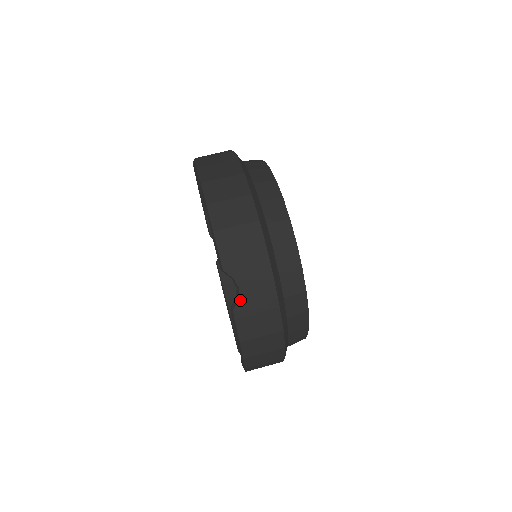
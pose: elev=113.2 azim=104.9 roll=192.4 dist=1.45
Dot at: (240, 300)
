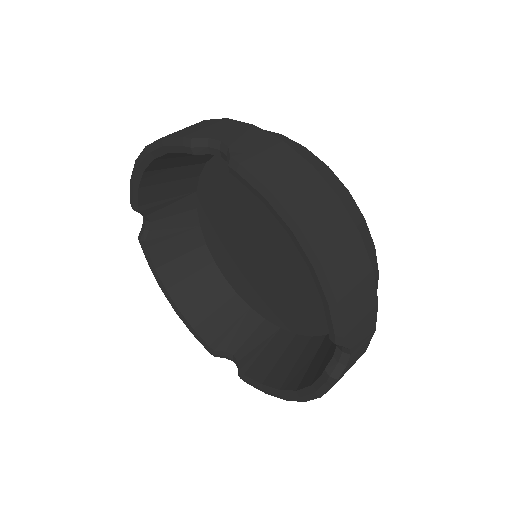
Dot at: (230, 147)
